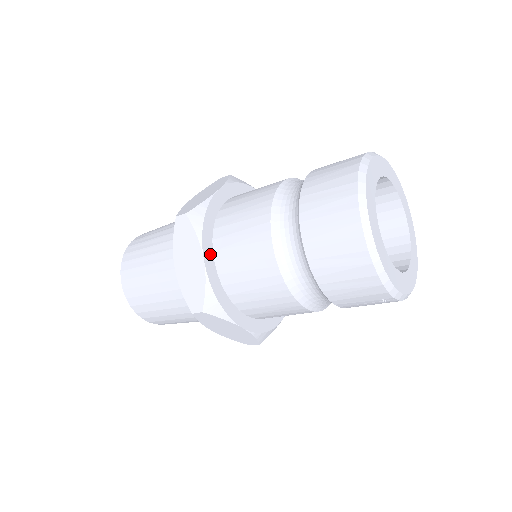
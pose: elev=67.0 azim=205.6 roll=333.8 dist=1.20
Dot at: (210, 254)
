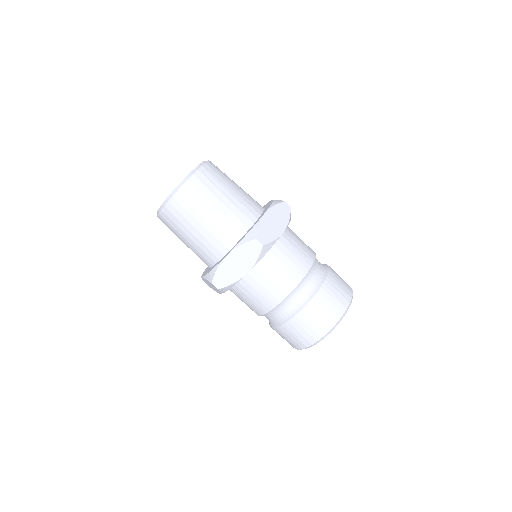
Dot at: occluded
